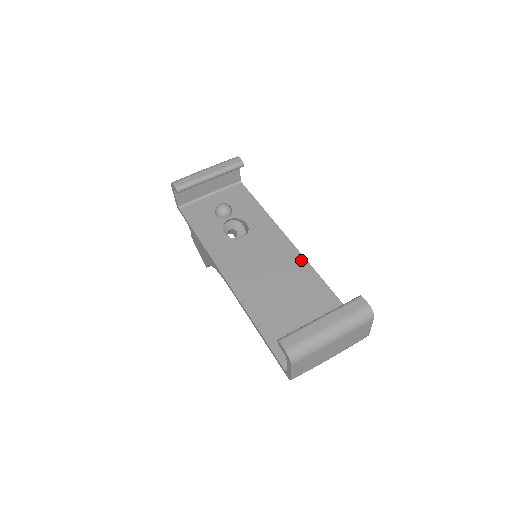
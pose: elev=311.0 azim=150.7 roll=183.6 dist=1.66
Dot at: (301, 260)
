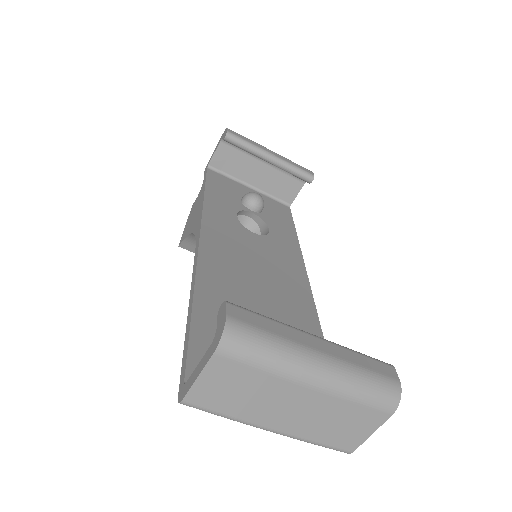
Dot at: (309, 301)
